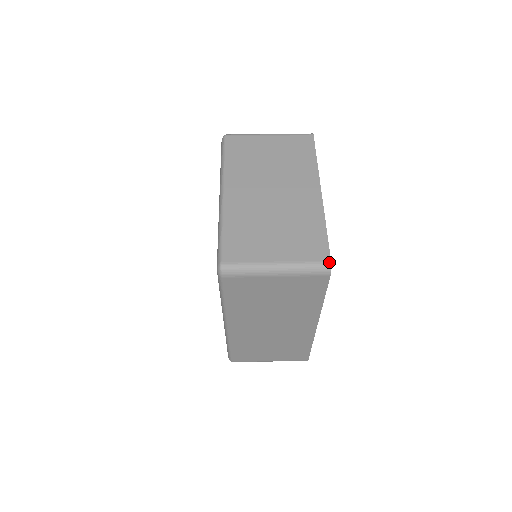
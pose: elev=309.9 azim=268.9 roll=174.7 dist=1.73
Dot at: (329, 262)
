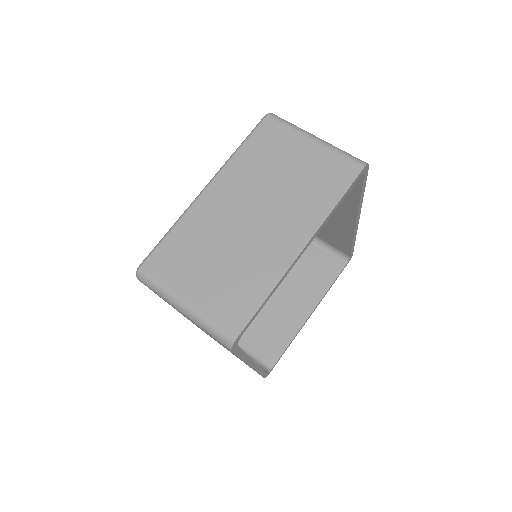
Dot at: (233, 339)
